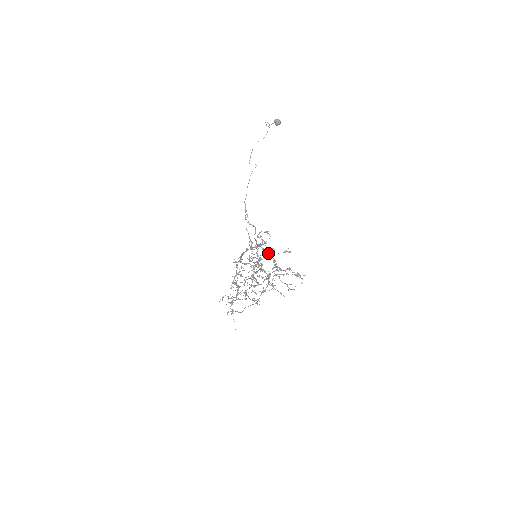
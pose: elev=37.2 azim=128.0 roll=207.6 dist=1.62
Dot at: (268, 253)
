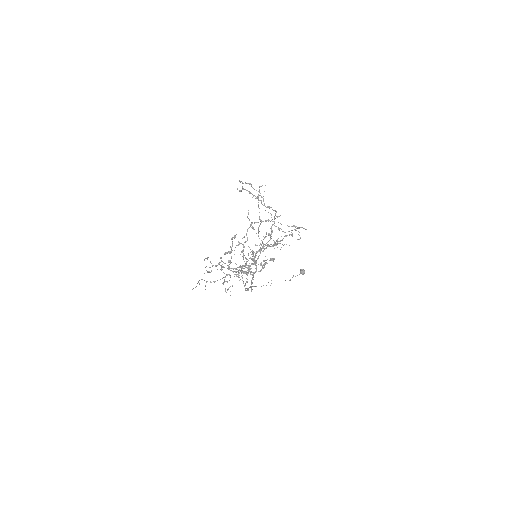
Dot at: occluded
